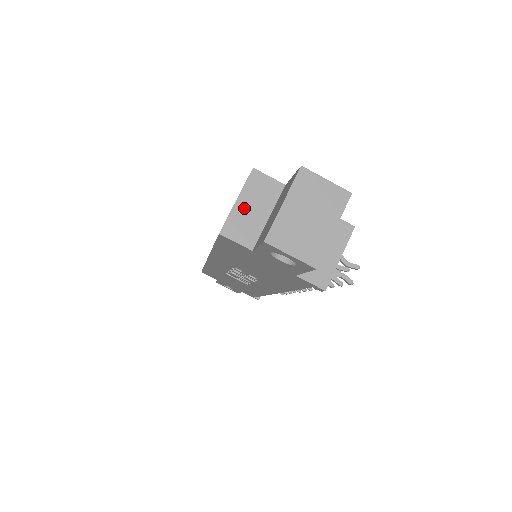
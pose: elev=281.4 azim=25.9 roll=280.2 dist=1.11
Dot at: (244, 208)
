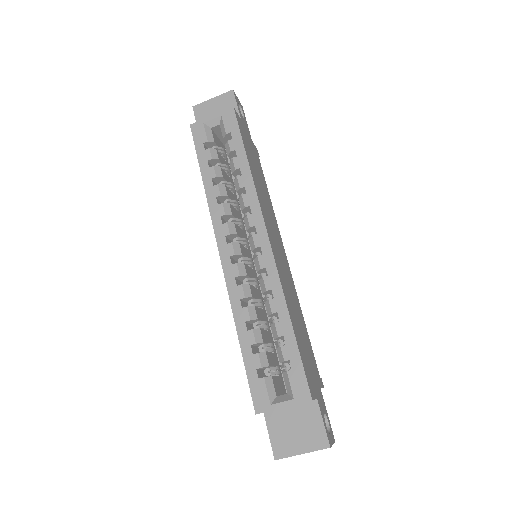
Dot at: occluded
